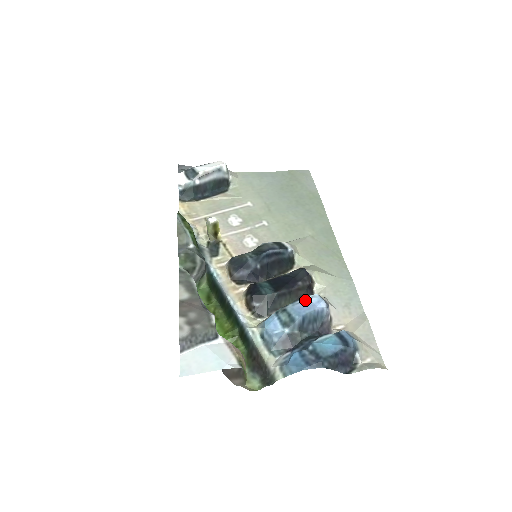
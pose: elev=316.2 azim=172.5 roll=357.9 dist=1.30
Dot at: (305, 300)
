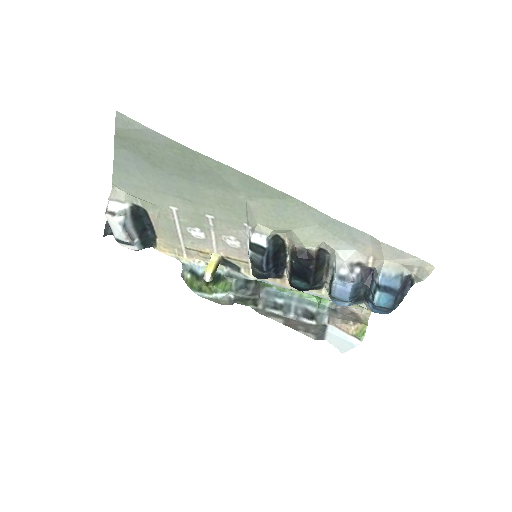
Dot at: (335, 288)
